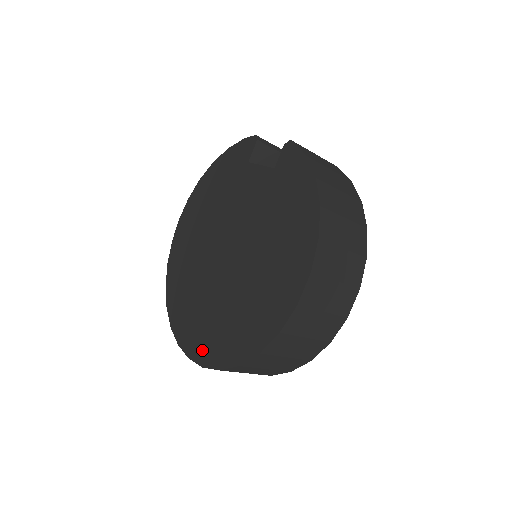
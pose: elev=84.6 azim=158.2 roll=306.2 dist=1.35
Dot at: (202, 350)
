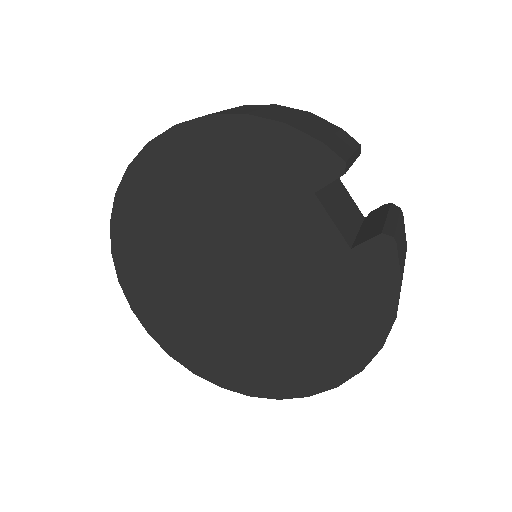
Dot at: (172, 342)
